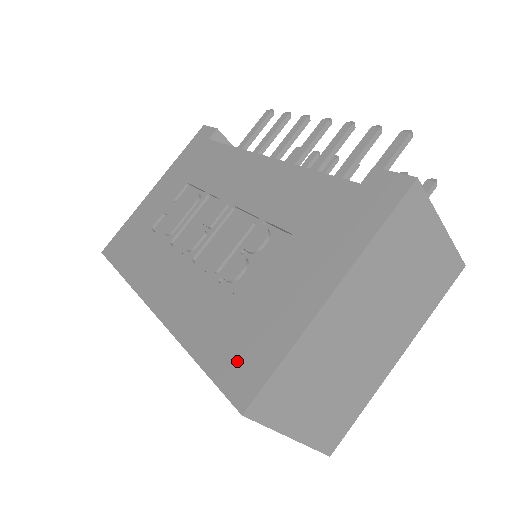
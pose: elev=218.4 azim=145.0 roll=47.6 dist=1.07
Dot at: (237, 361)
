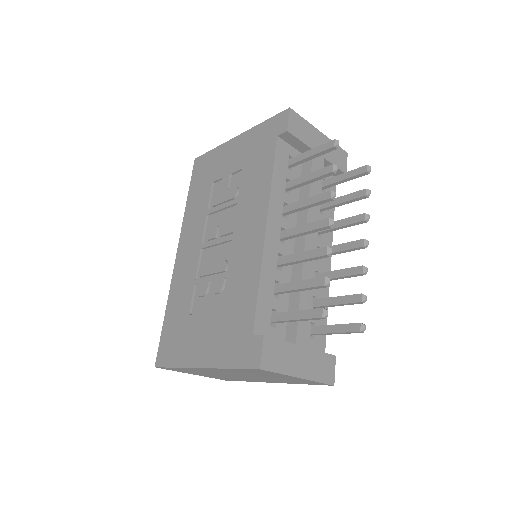
Dot at: (168, 342)
